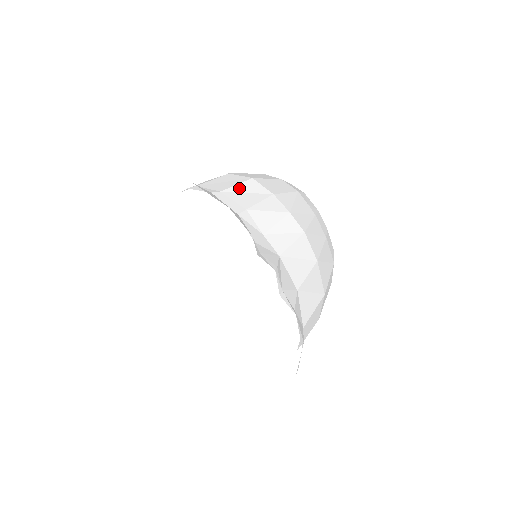
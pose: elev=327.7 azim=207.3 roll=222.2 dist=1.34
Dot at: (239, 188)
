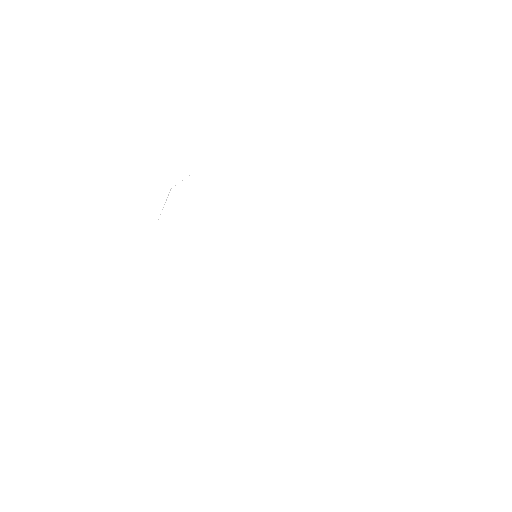
Dot at: occluded
